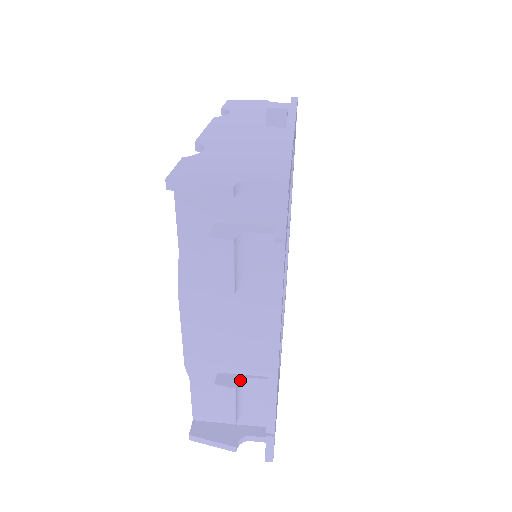
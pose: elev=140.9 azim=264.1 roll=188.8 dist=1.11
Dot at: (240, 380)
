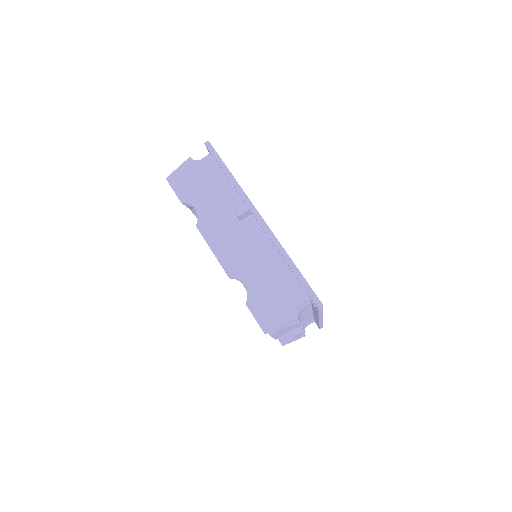
Dot at: (302, 326)
